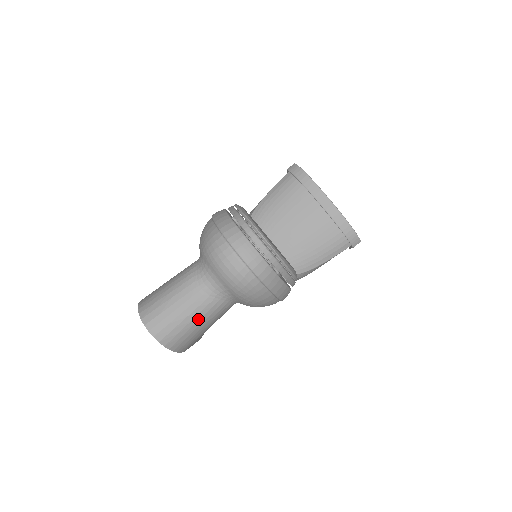
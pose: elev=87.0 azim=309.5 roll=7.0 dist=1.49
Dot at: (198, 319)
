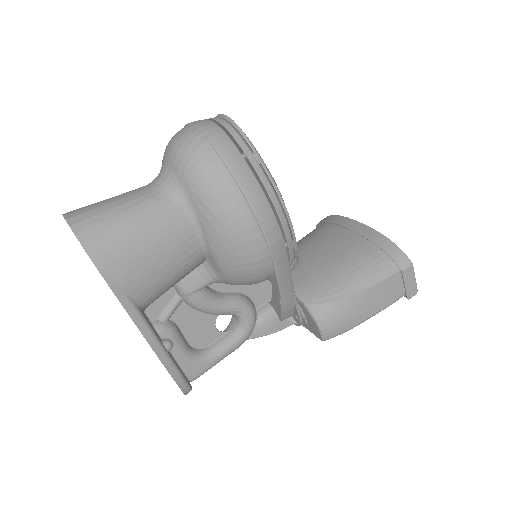
Dot at: (132, 214)
